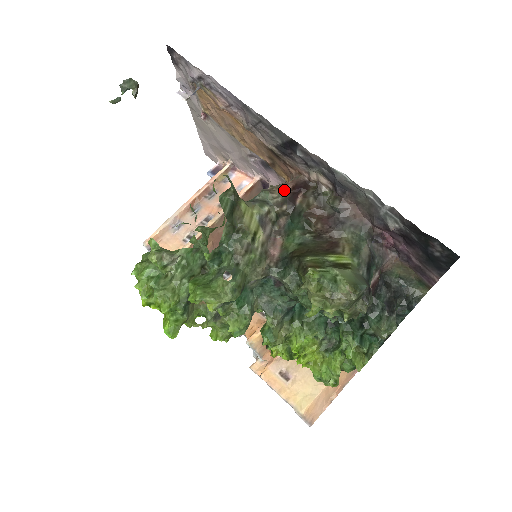
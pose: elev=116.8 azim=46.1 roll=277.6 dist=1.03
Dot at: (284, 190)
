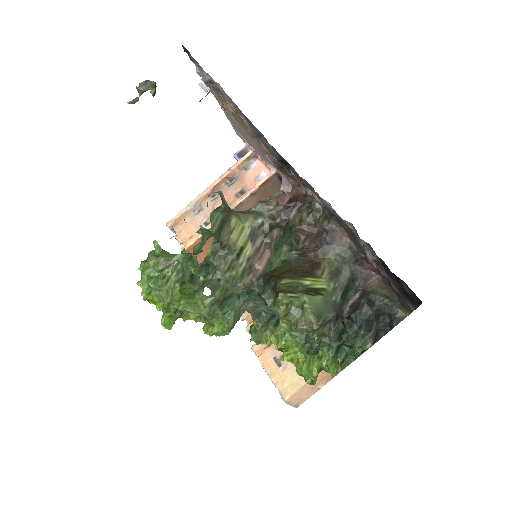
Dot at: (280, 202)
